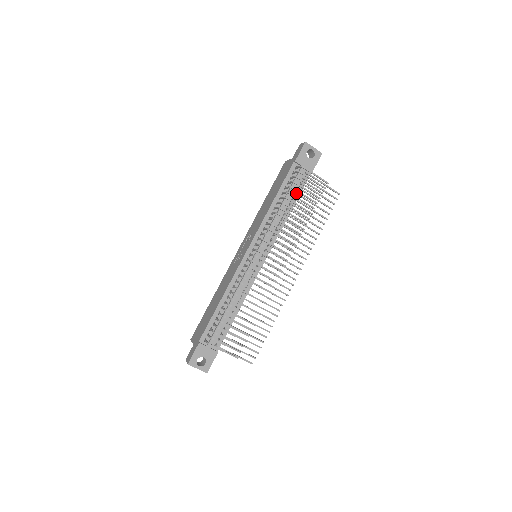
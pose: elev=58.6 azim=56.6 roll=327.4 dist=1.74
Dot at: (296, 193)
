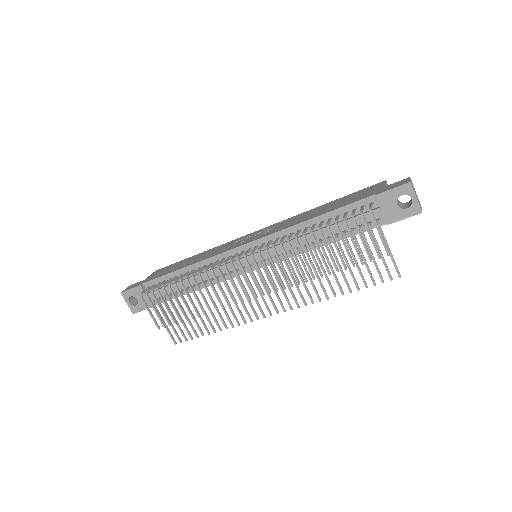
Dot at: (344, 232)
